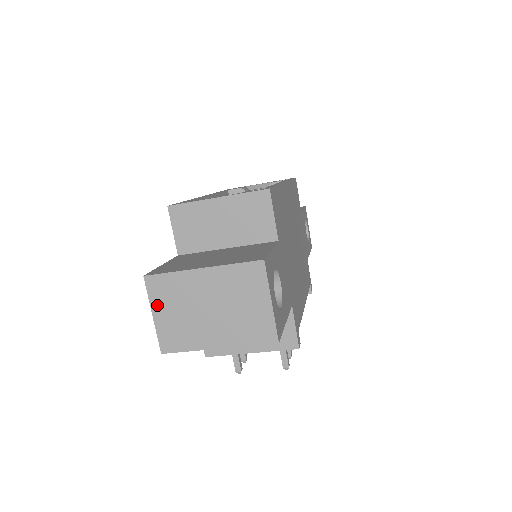
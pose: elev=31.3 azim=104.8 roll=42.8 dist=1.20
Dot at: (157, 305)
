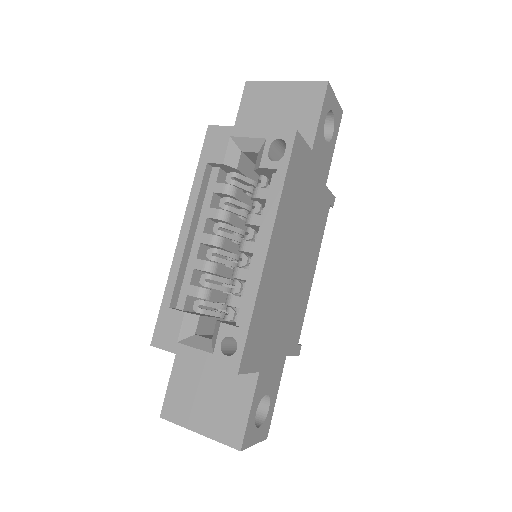
Dot at: occluded
